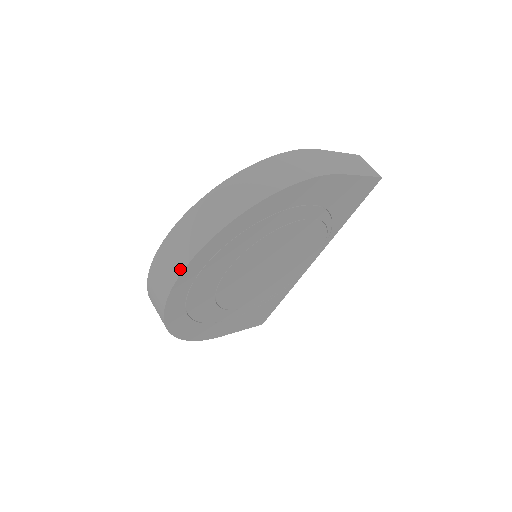
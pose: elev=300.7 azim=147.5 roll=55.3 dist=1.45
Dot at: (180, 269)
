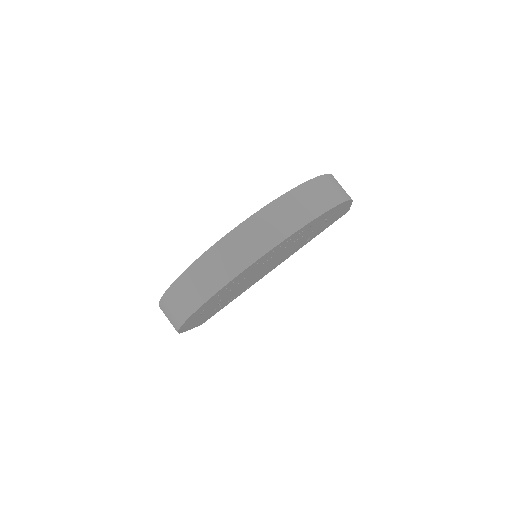
Dot at: (260, 254)
